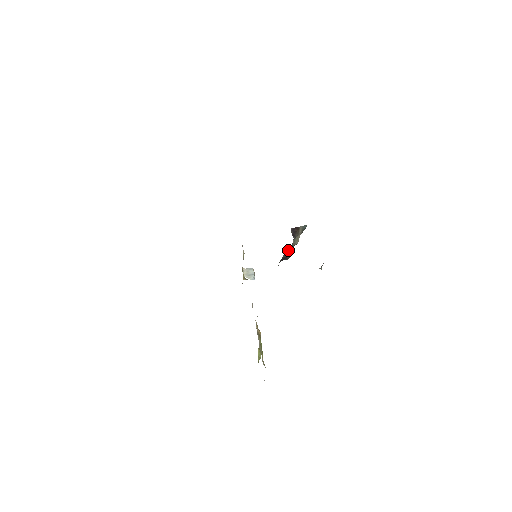
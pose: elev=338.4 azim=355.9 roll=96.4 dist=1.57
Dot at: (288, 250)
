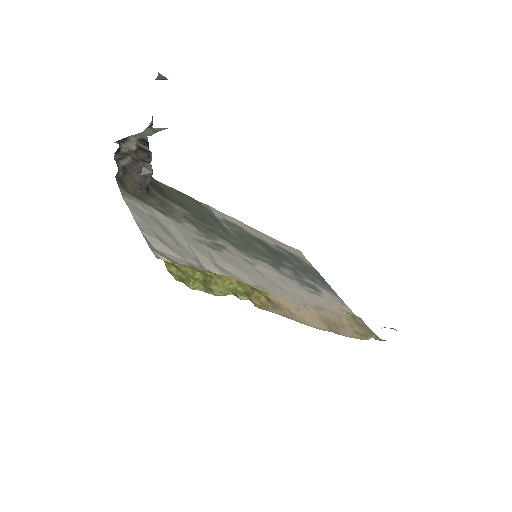
Dot at: (123, 155)
